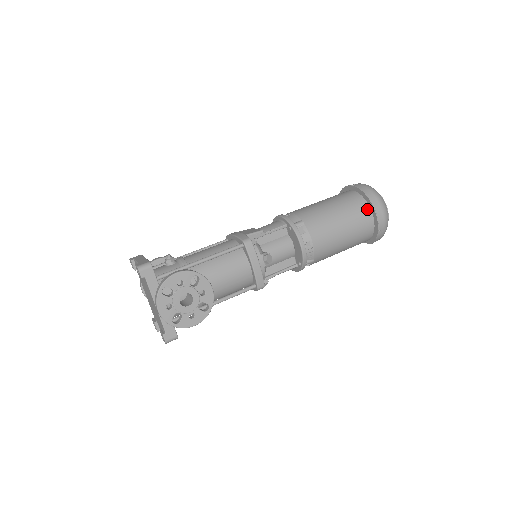
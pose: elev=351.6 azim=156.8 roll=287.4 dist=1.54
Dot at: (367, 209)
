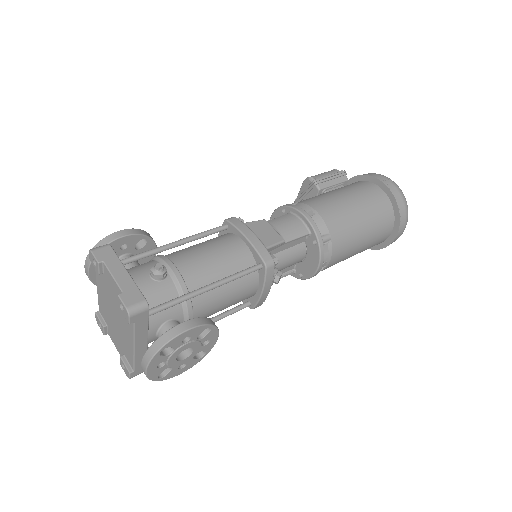
Dot at: (391, 225)
